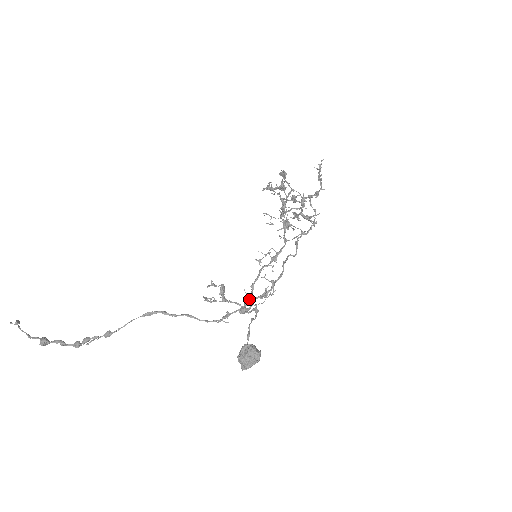
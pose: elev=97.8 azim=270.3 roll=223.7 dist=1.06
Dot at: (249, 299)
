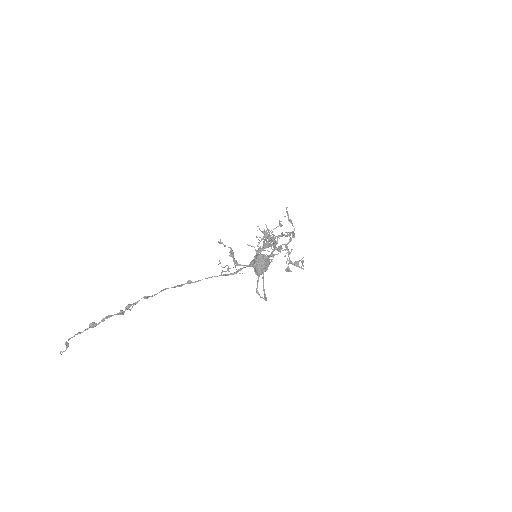
Dot at: occluded
